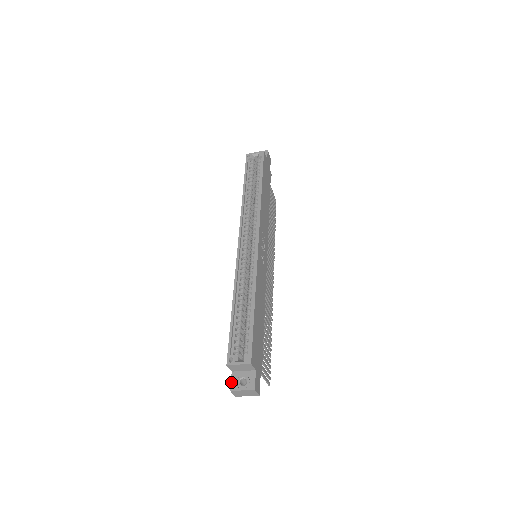
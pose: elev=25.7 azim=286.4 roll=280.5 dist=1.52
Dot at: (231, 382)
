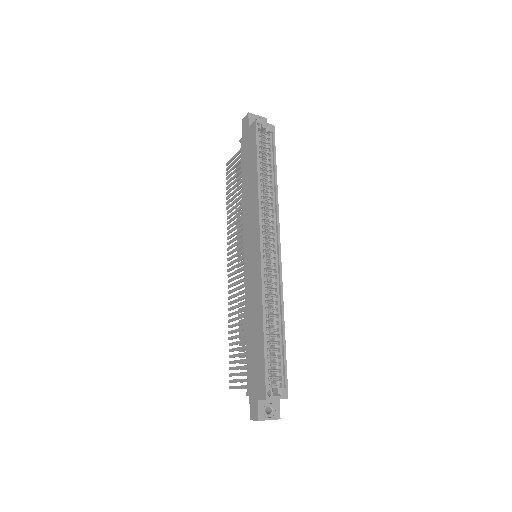
Dot at: (259, 411)
